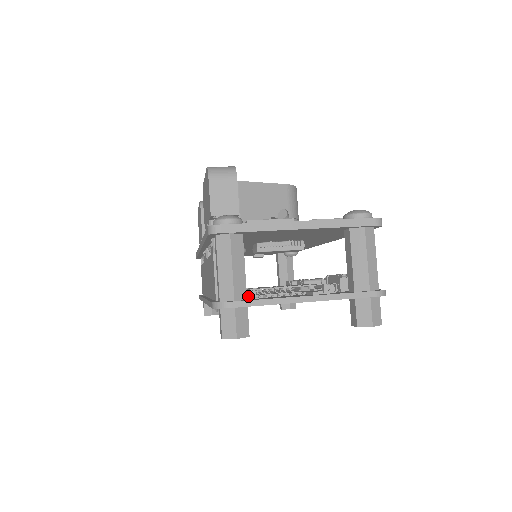
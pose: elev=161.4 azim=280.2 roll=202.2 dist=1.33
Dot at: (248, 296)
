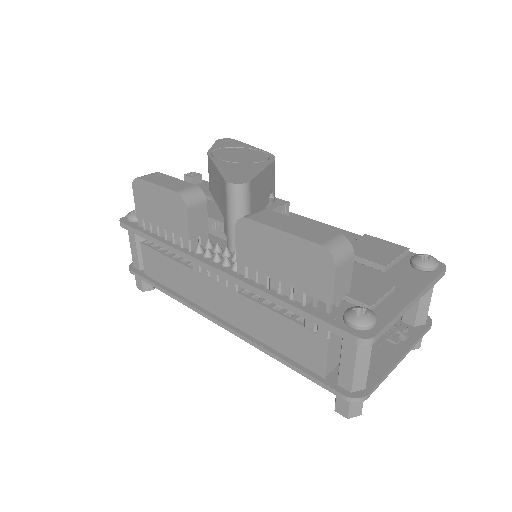
Dot at: occluded
